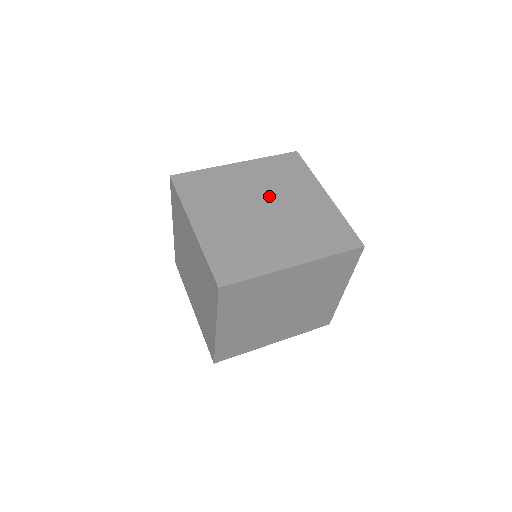
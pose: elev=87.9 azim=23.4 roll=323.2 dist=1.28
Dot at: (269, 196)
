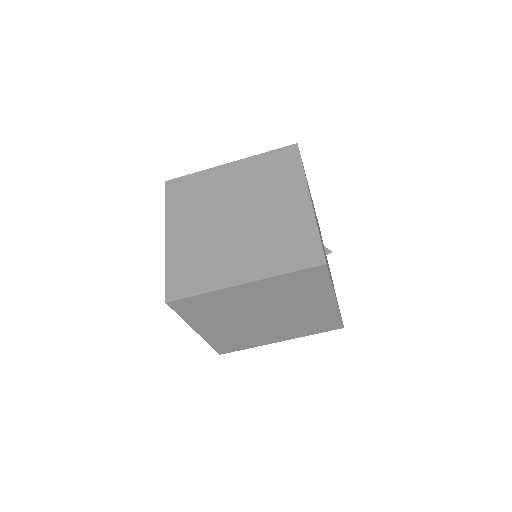
Dot at: (247, 201)
